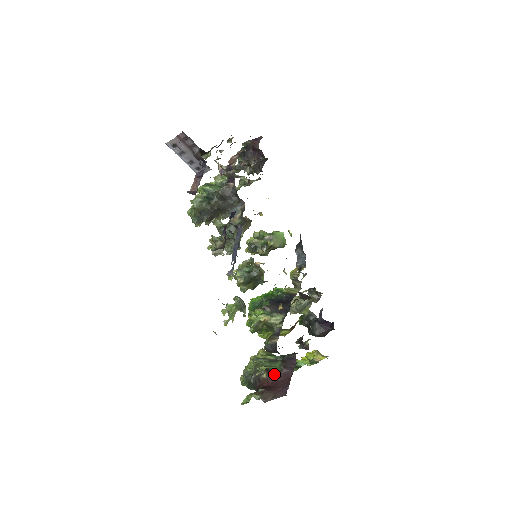
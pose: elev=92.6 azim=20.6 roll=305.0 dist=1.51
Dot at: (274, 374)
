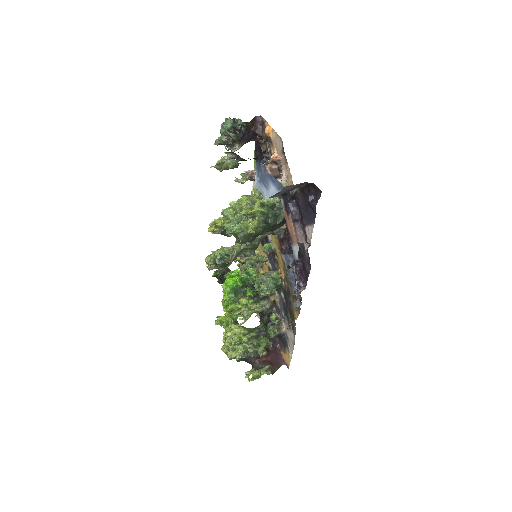
Dot at: (269, 350)
